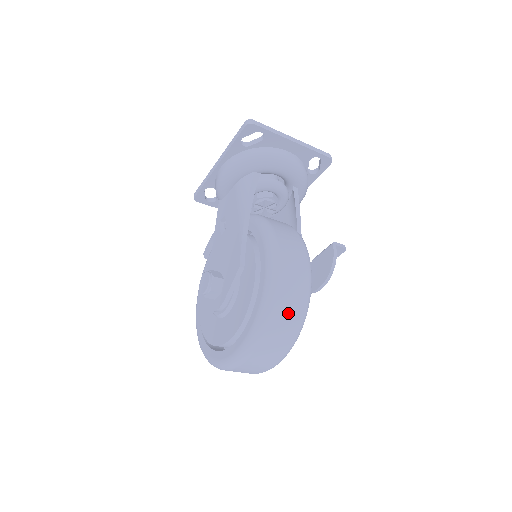
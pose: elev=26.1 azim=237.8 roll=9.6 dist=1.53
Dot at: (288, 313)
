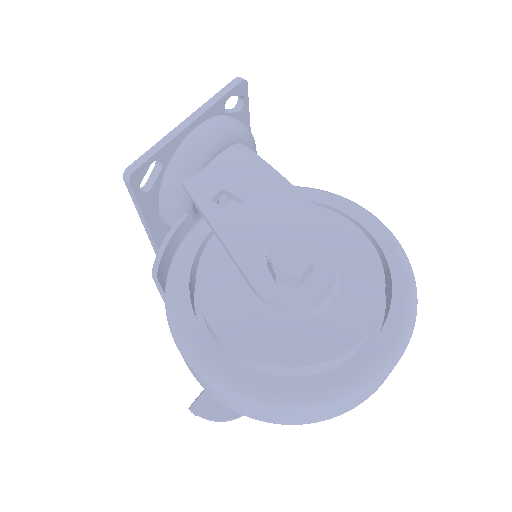
Dot at: occluded
